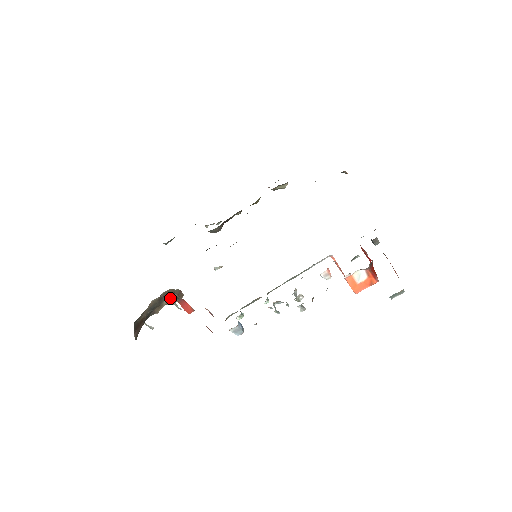
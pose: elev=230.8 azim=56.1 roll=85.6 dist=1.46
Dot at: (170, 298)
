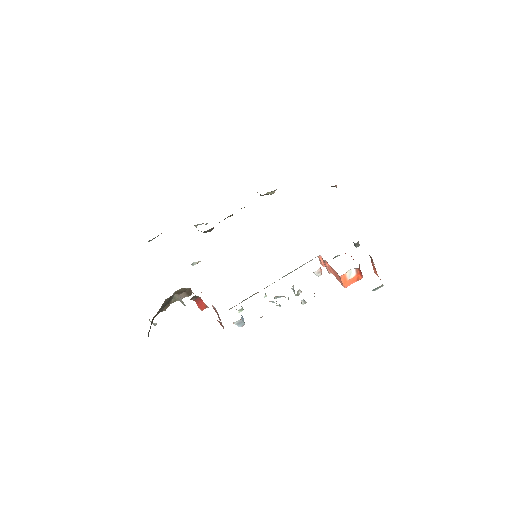
Dot at: (178, 296)
